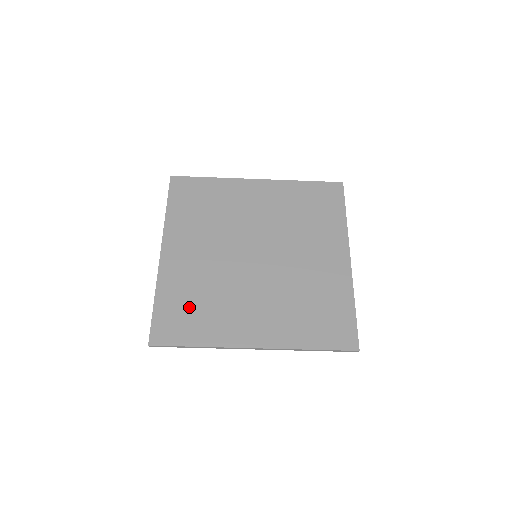
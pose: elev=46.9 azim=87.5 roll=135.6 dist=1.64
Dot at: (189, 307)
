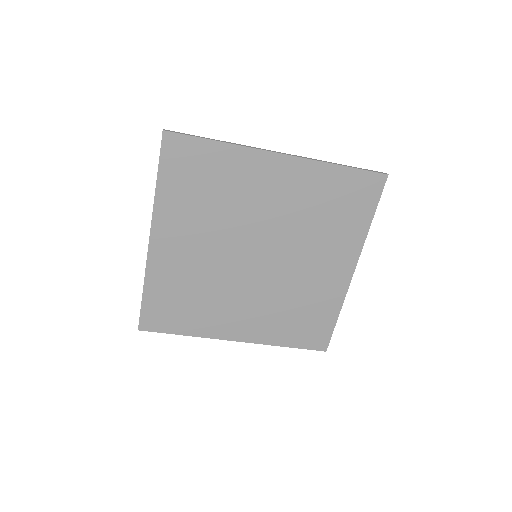
Dot at: (178, 302)
